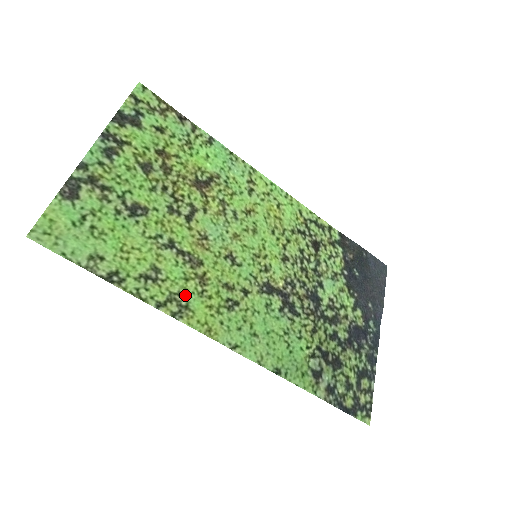
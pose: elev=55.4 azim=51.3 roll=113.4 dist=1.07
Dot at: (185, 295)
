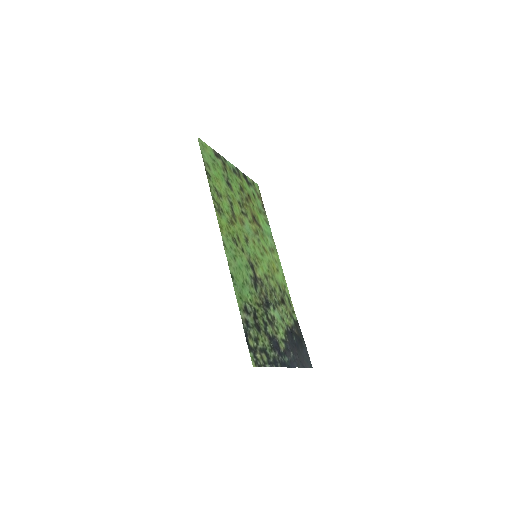
Dot at: (223, 213)
